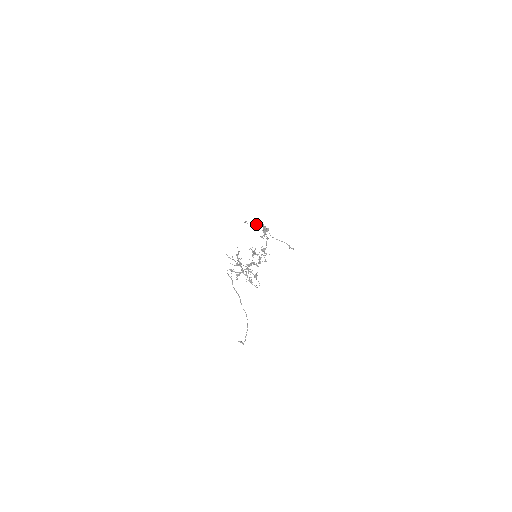
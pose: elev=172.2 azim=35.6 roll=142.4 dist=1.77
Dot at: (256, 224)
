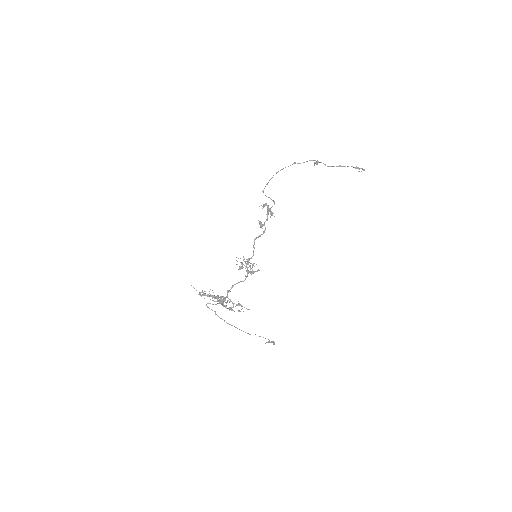
Dot at: (297, 163)
